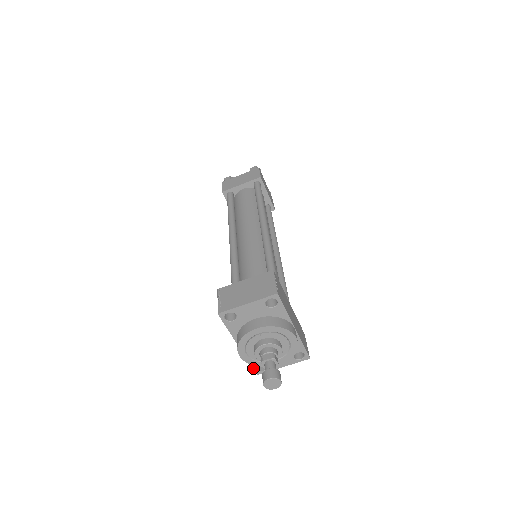
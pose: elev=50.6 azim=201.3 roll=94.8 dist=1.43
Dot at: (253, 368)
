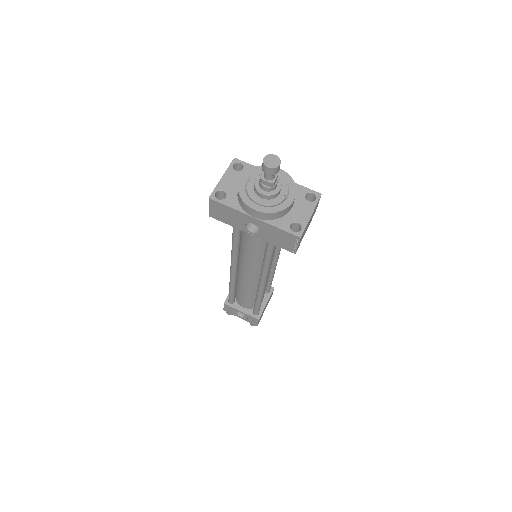
Dot at: (289, 233)
